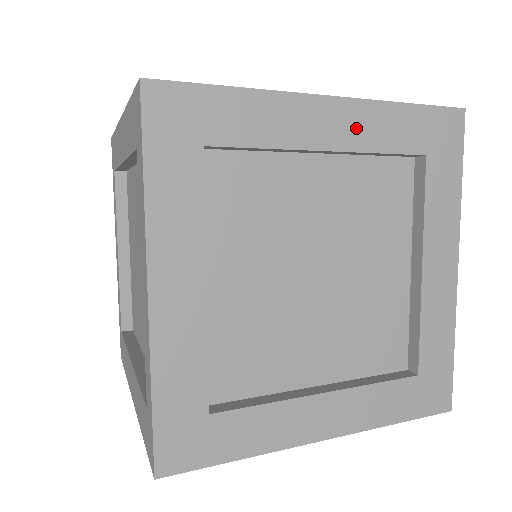
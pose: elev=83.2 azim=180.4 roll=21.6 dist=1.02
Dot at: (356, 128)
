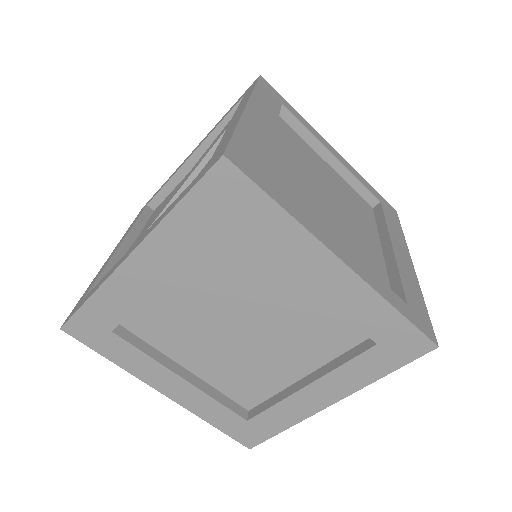
Dot at: (164, 254)
